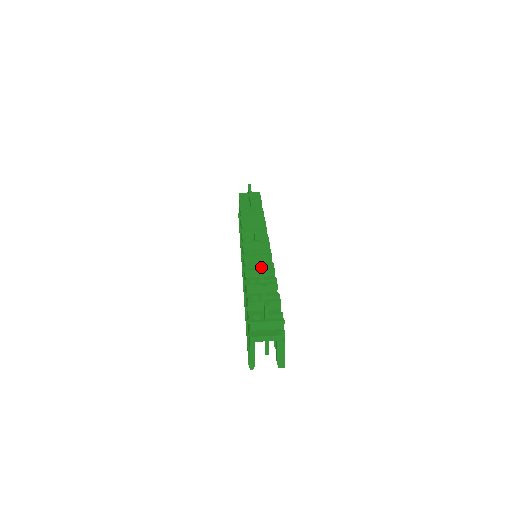
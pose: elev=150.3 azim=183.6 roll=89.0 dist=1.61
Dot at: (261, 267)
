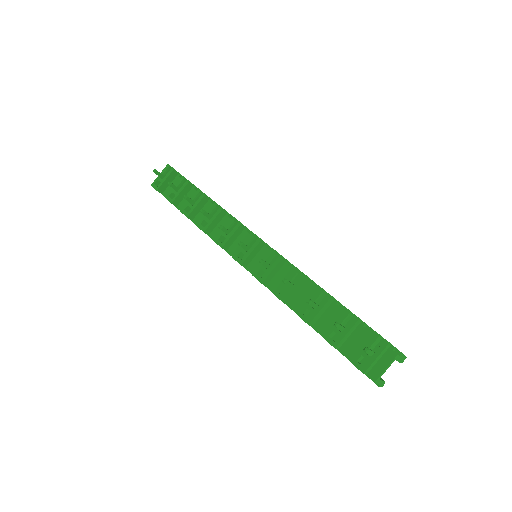
Dot at: (307, 301)
